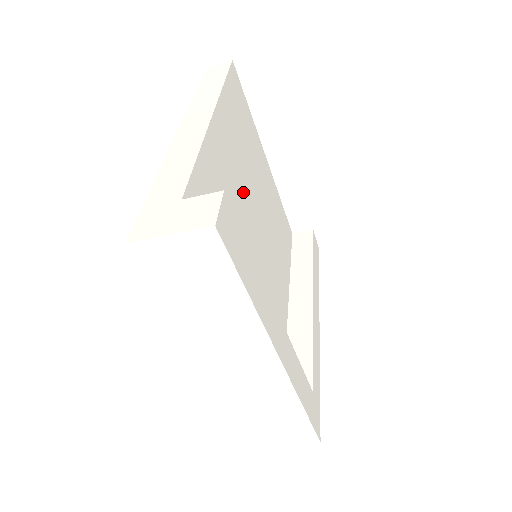
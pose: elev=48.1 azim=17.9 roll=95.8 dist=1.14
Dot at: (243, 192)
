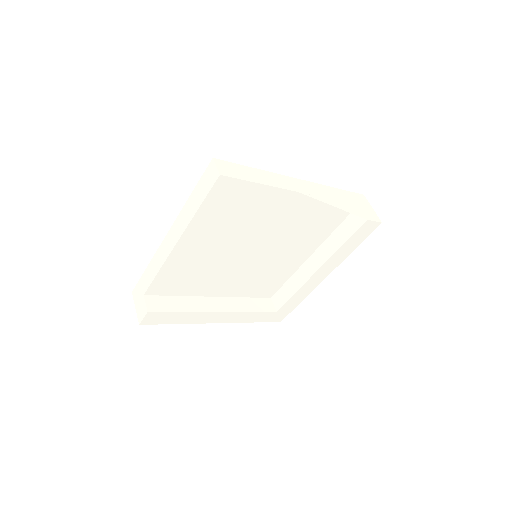
Dot at: (226, 249)
